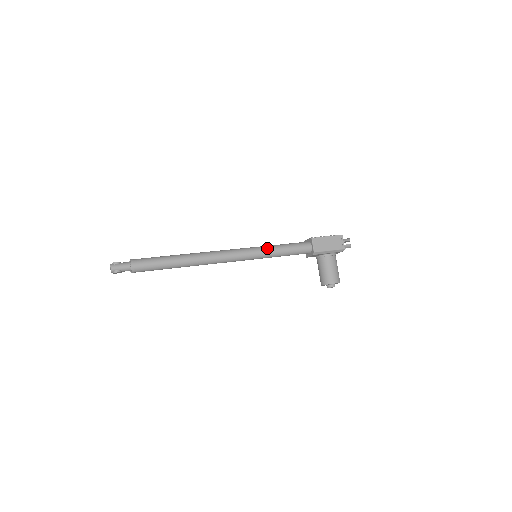
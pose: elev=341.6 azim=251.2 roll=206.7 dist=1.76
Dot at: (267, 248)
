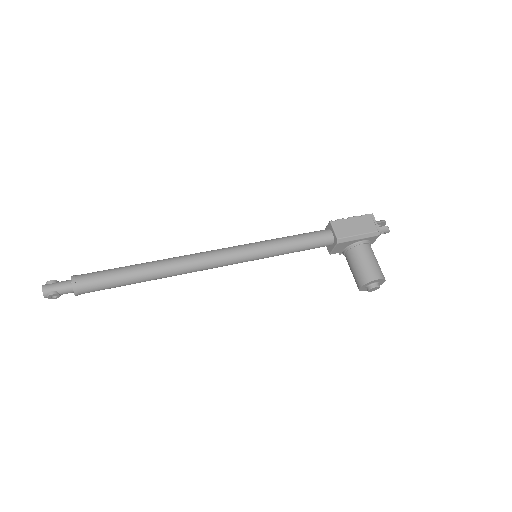
Dot at: (269, 241)
